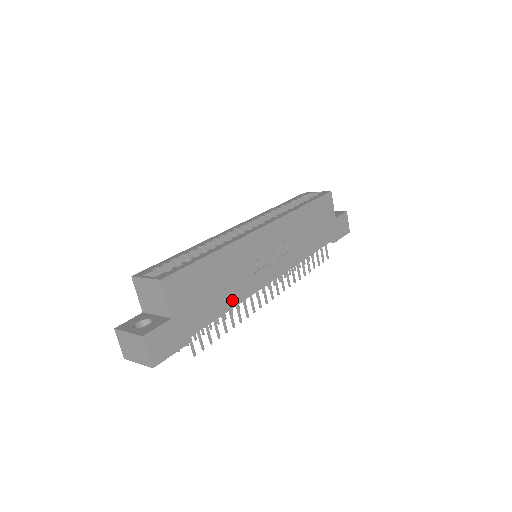
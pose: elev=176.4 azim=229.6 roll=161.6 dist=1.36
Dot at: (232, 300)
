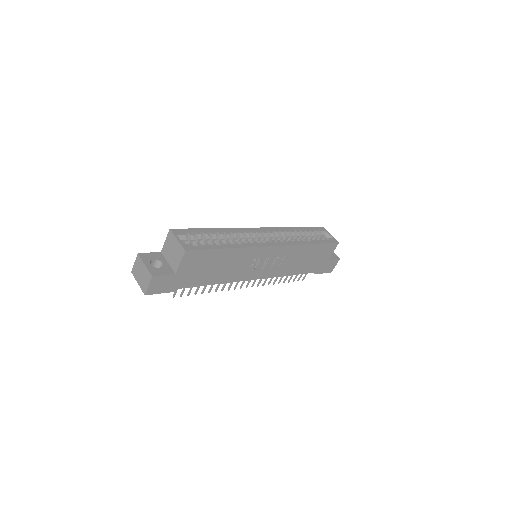
Dot at: (219, 279)
